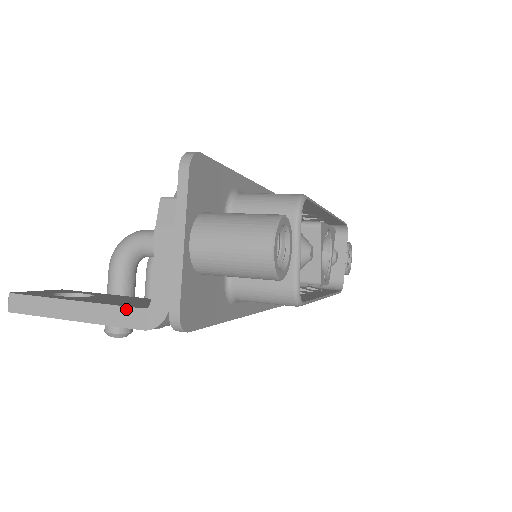
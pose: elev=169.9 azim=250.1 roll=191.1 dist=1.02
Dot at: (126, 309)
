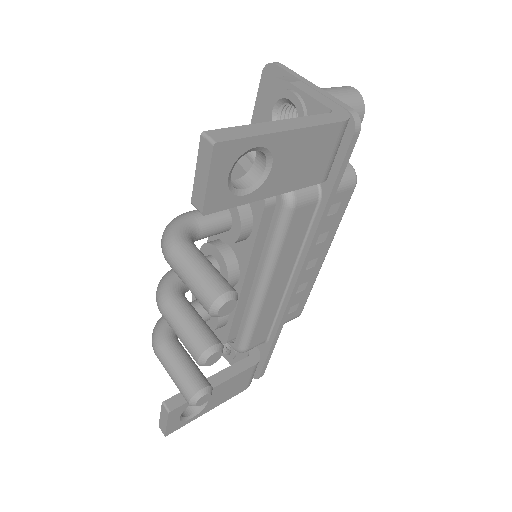
Dot at: (320, 115)
